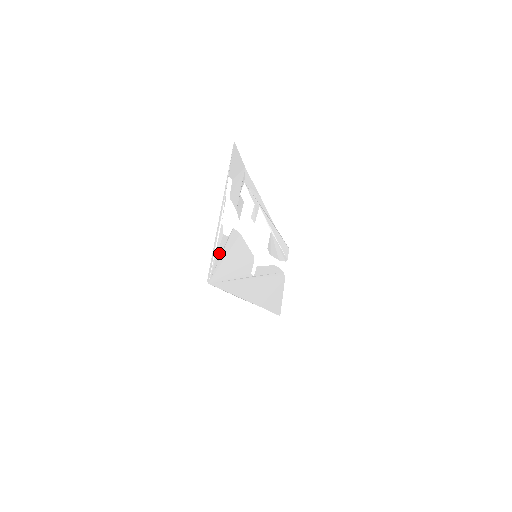
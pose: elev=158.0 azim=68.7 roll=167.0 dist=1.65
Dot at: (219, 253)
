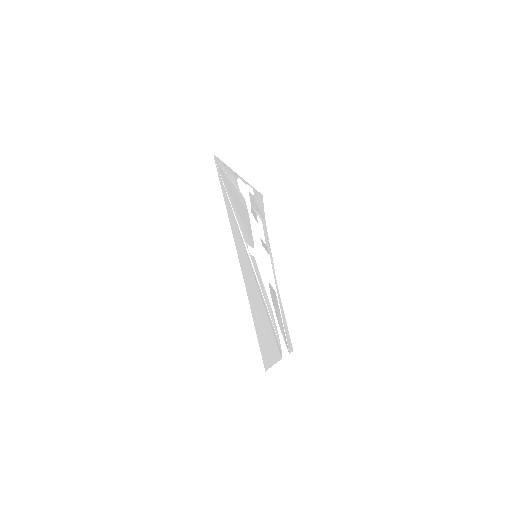
Dot at: (229, 175)
